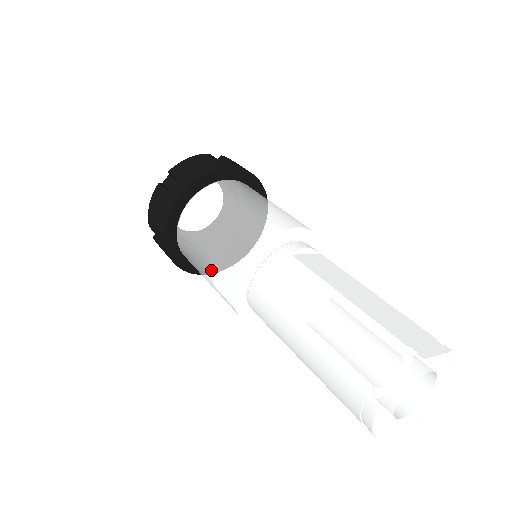
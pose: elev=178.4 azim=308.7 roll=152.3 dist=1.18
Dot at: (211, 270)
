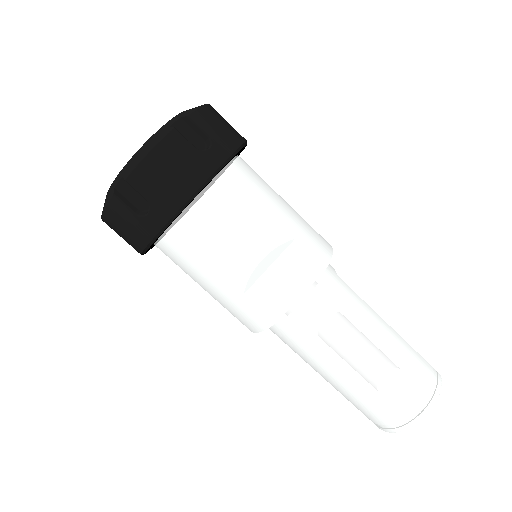
Dot at: (252, 275)
